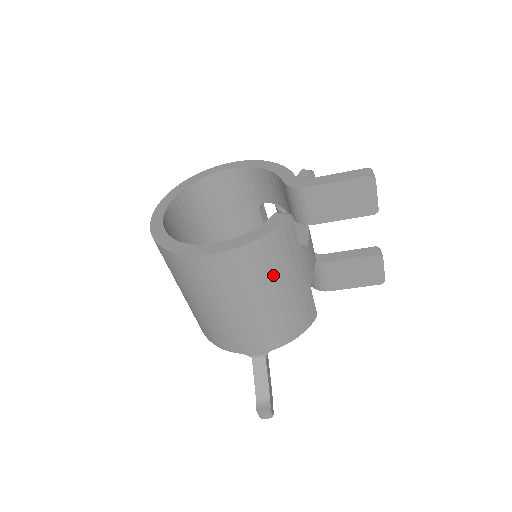
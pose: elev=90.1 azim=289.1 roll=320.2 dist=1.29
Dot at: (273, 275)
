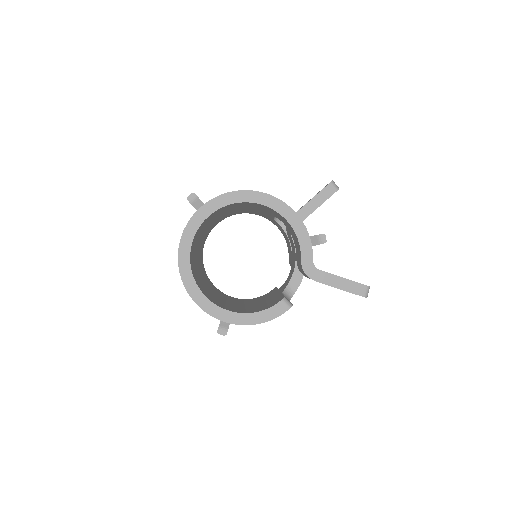
Dot at: occluded
